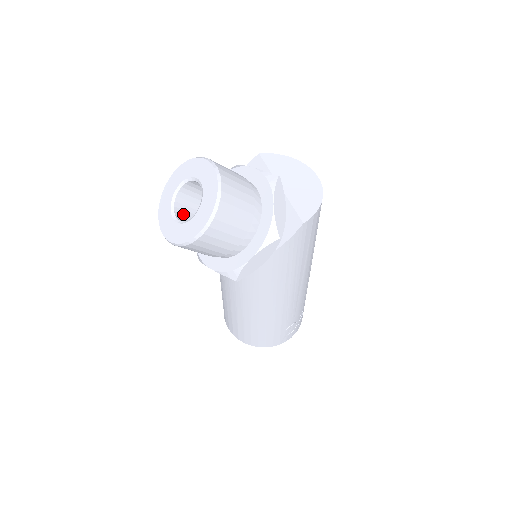
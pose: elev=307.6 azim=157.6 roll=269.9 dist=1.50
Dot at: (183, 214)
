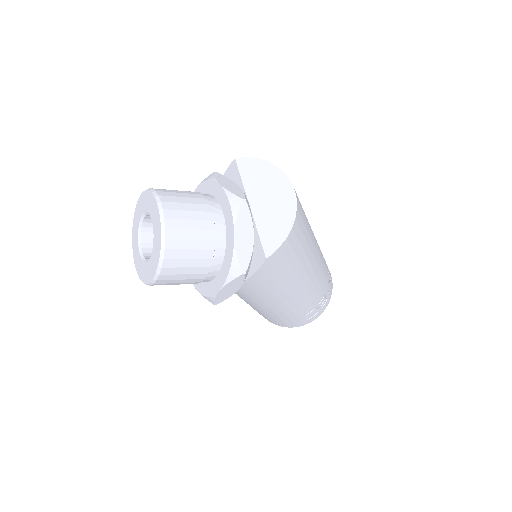
Dot at: (152, 243)
